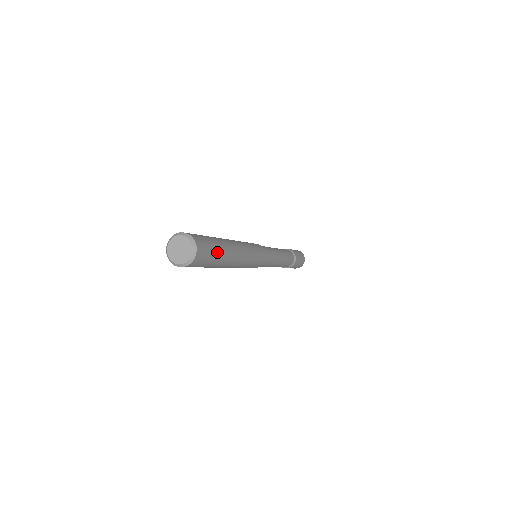
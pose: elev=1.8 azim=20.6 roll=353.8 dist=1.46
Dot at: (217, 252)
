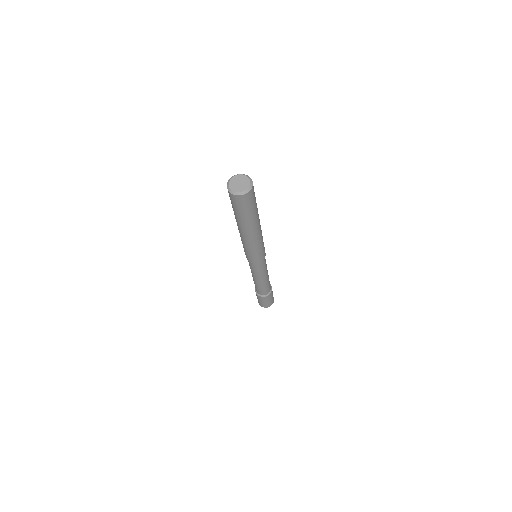
Dot at: occluded
